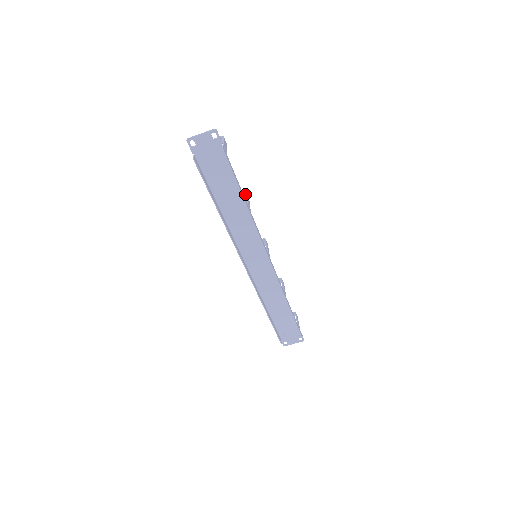
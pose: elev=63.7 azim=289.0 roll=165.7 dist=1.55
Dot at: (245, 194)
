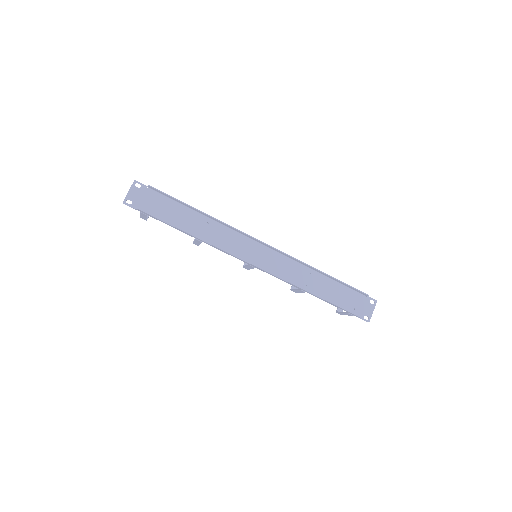
Dot at: occluded
